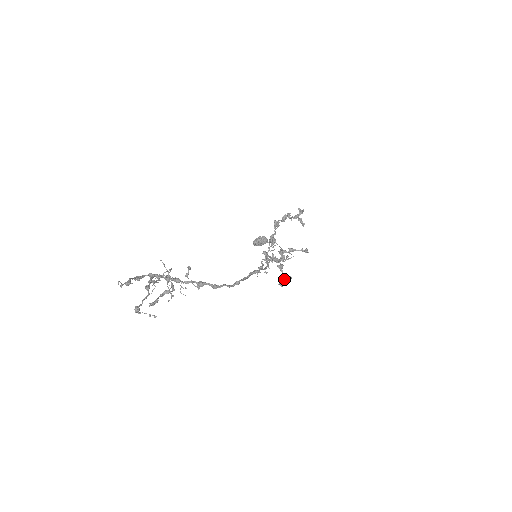
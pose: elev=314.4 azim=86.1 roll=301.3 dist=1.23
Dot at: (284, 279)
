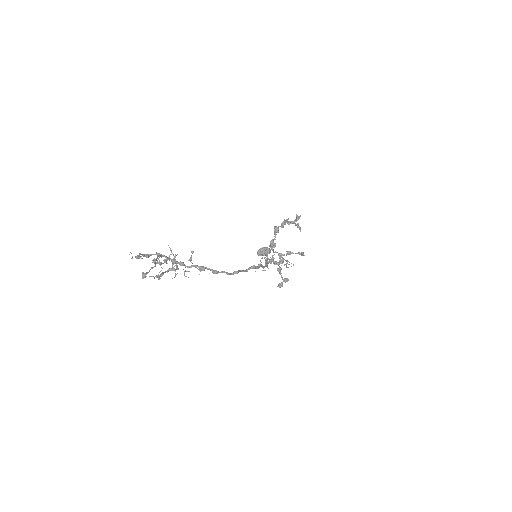
Dot at: occluded
